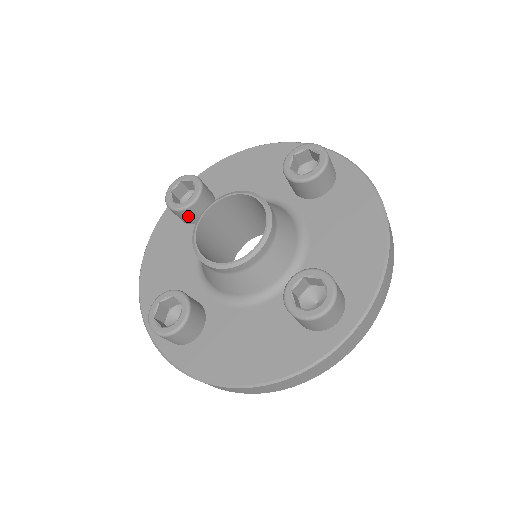
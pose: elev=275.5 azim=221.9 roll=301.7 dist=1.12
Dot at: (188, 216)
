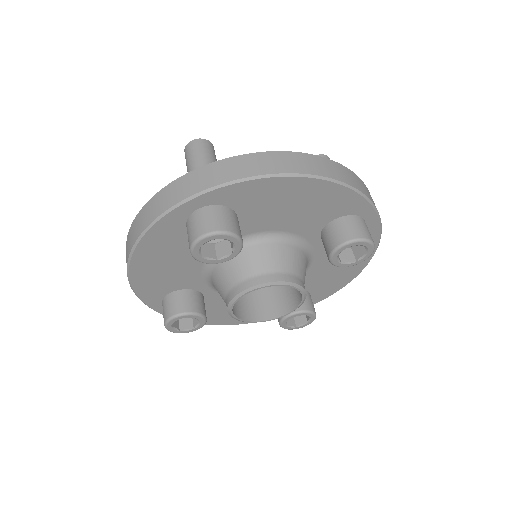
Dot at: occluded
